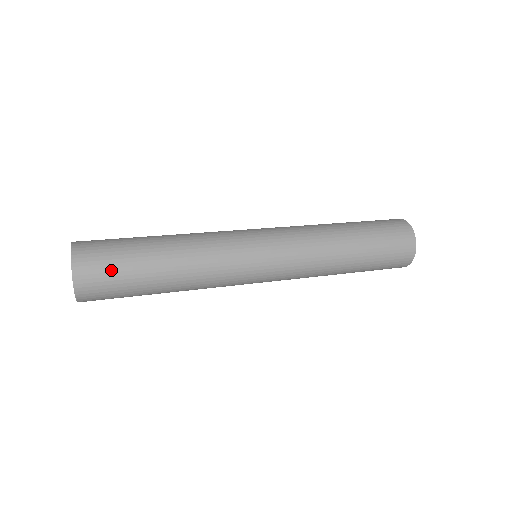
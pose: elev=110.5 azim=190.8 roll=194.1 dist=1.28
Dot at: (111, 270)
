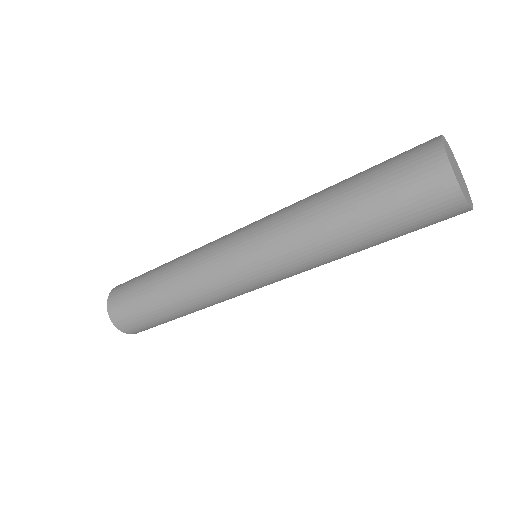
Dot at: (128, 303)
